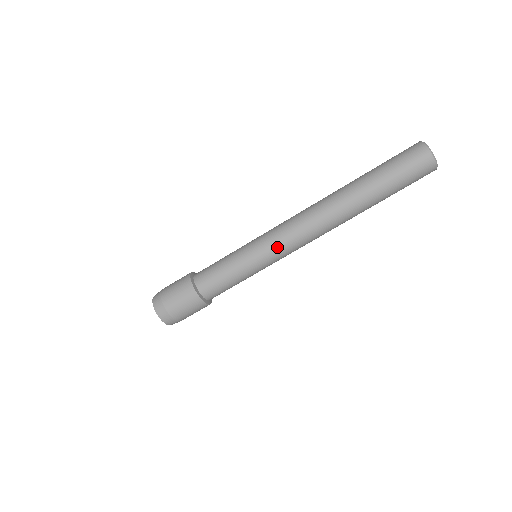
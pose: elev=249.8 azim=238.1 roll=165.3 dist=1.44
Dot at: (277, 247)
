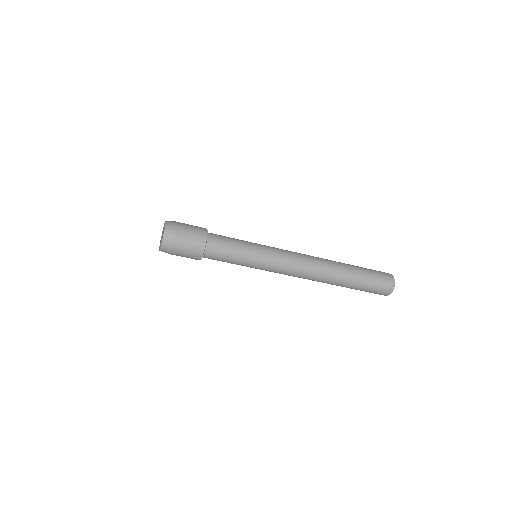
Dot at: (278, 263)
